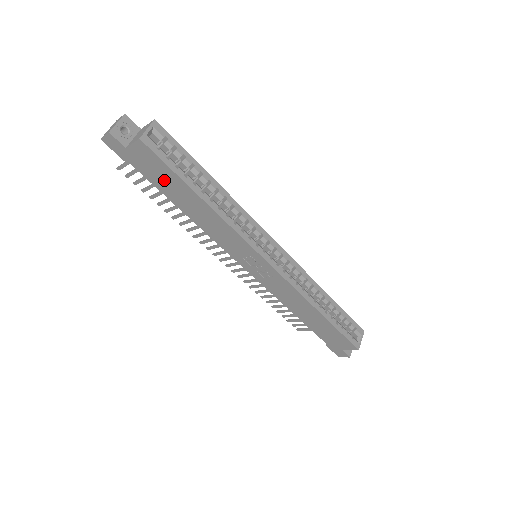
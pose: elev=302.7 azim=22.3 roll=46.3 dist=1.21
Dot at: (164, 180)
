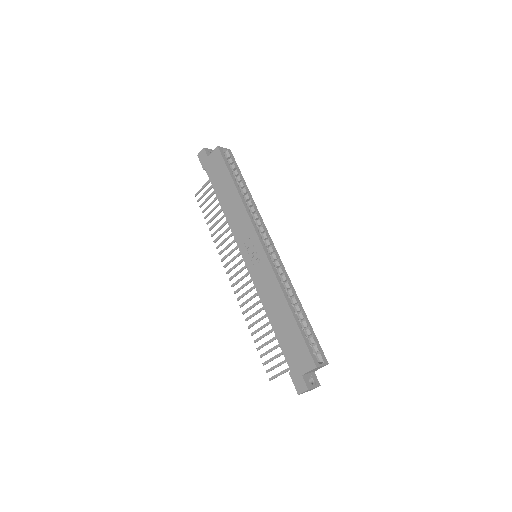
Dot at: (219, 177)
